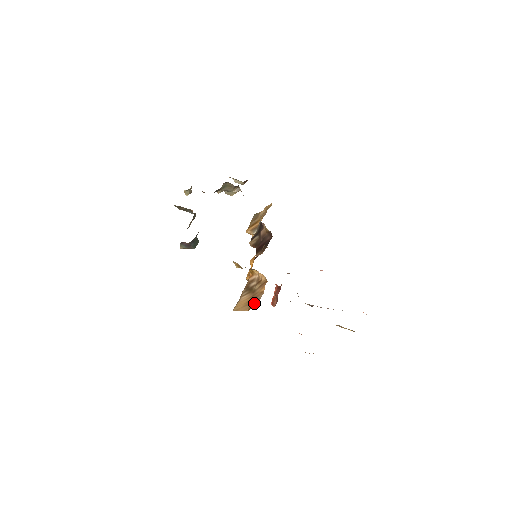
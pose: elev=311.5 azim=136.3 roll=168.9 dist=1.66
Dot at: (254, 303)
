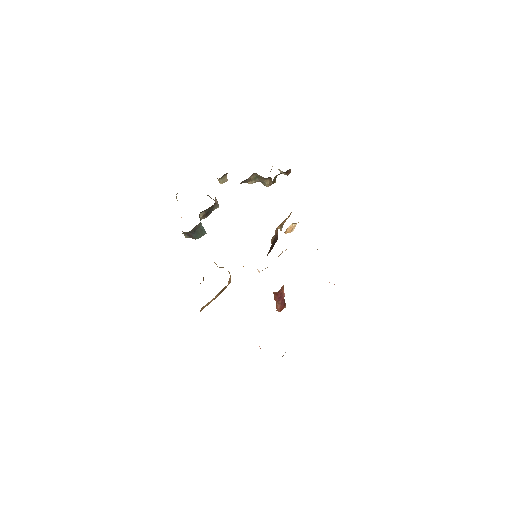
Dot at: occluded
